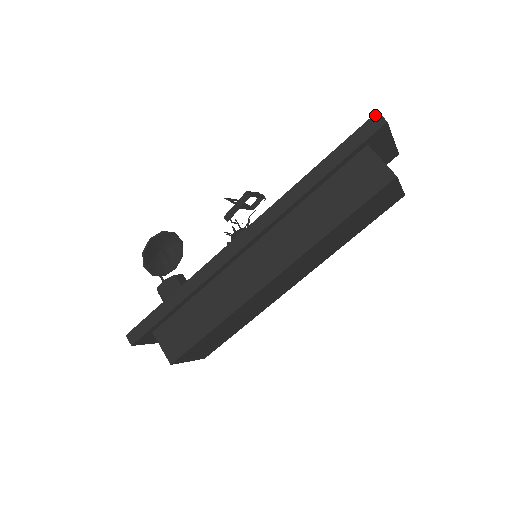
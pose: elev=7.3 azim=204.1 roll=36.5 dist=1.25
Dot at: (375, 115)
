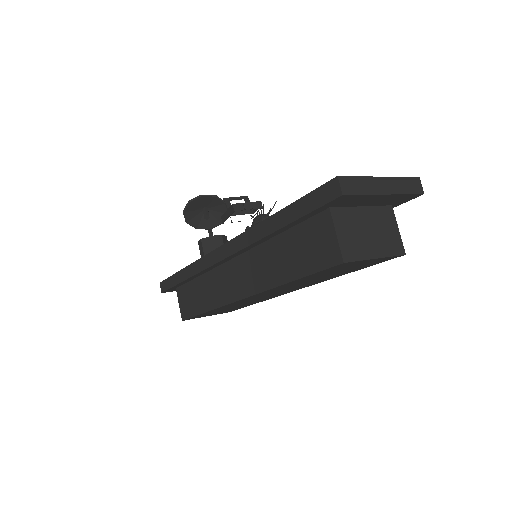
Dot at: (334, 180)
